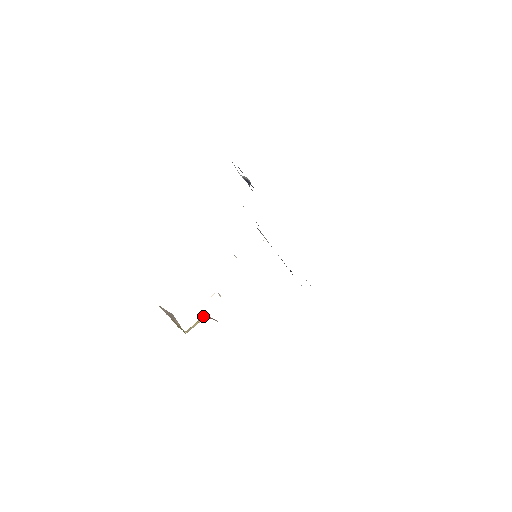
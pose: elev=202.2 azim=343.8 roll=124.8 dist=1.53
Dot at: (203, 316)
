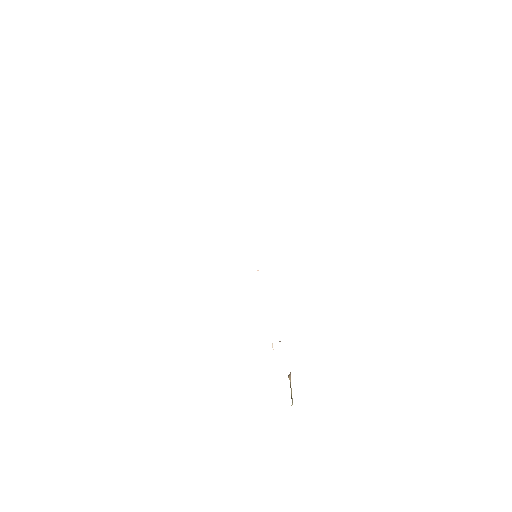
Dot at: (288, 376)
